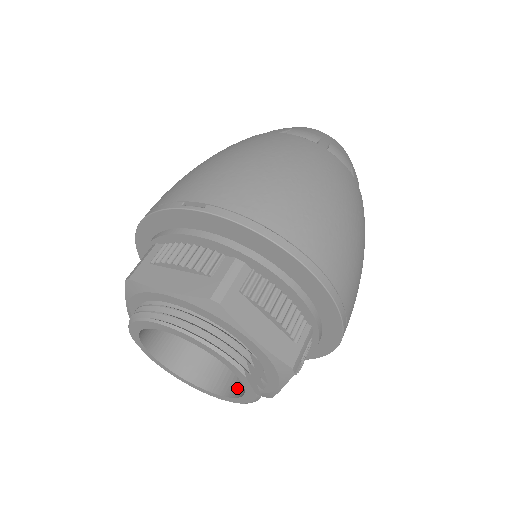
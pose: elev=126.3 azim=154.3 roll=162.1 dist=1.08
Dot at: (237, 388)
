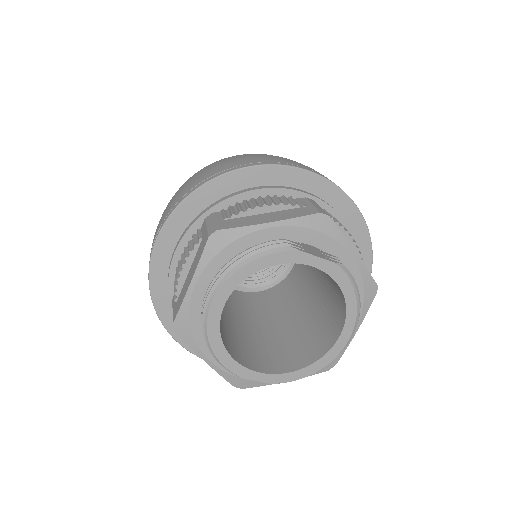
Dot at: (341, 303)
